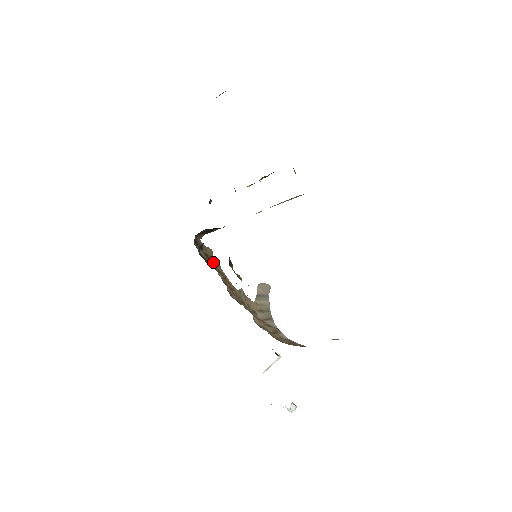
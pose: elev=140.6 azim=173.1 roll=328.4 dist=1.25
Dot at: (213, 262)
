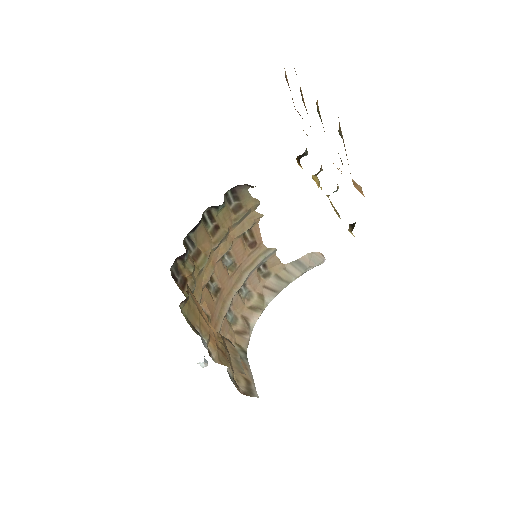
Dot at: (237, 219)
